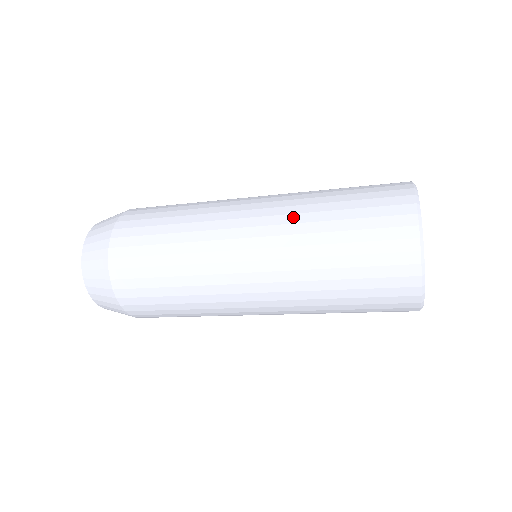
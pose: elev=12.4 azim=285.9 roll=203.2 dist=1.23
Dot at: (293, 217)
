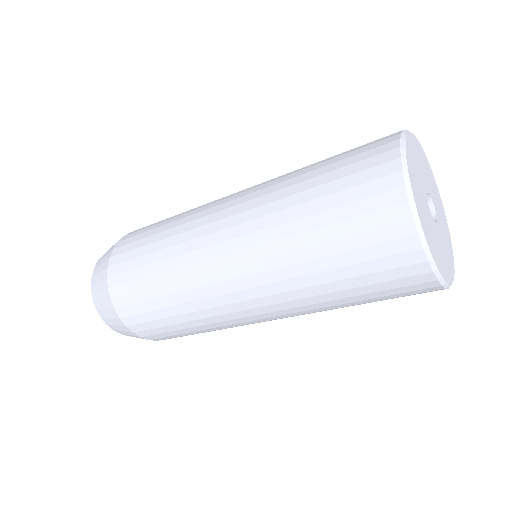
Dot at: (267, 197)
